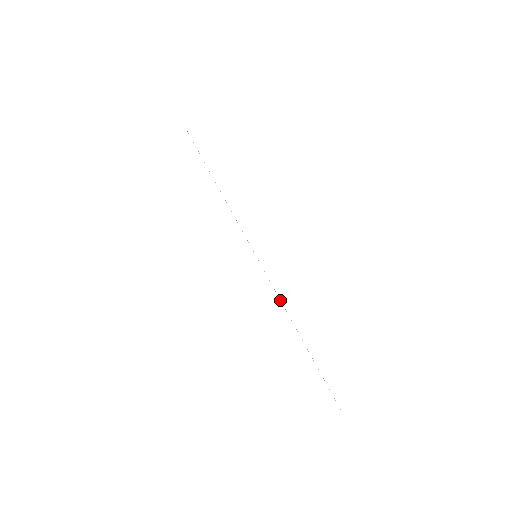
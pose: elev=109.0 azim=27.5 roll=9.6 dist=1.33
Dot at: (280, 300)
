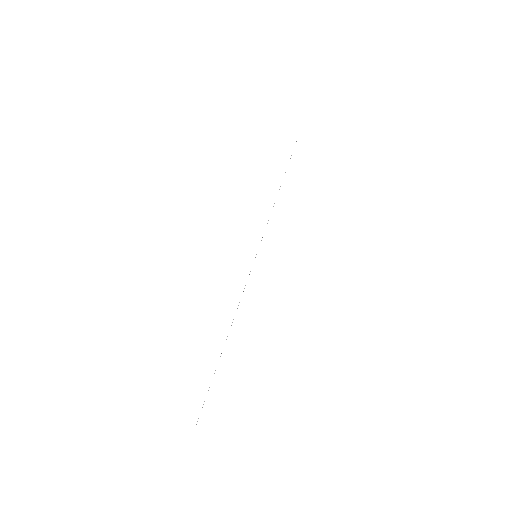
Dot at: occluded
